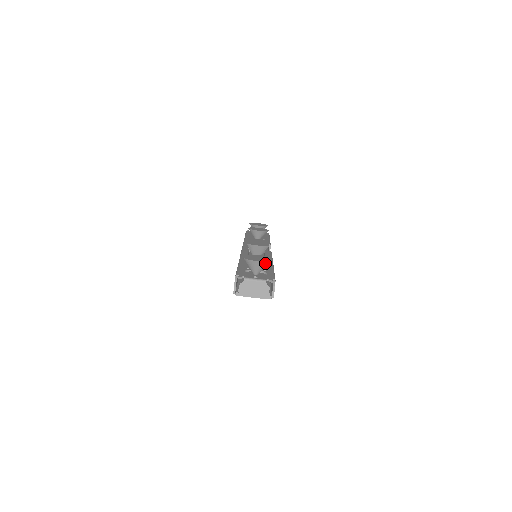
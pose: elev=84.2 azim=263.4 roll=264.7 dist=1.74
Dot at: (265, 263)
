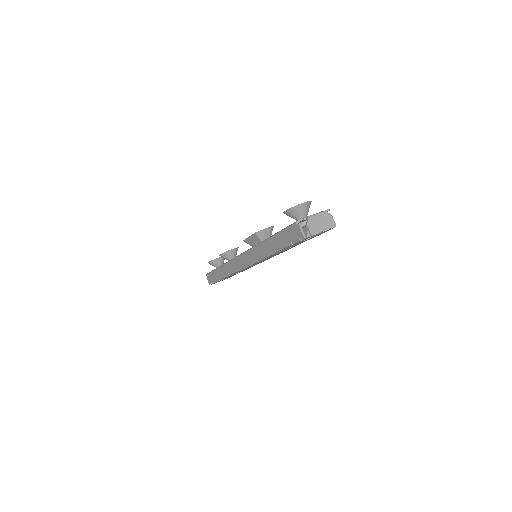
Dot at: (309, 203)
